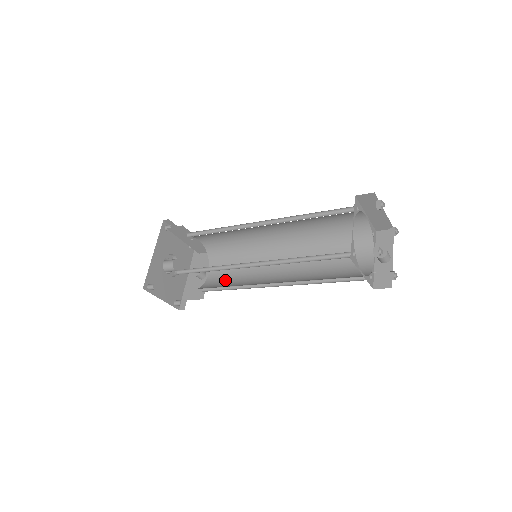
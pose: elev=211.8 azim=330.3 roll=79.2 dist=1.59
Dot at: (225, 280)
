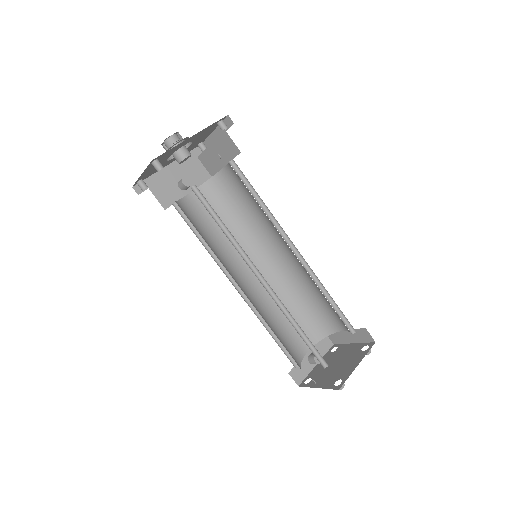
Dot at: (201, 222)
